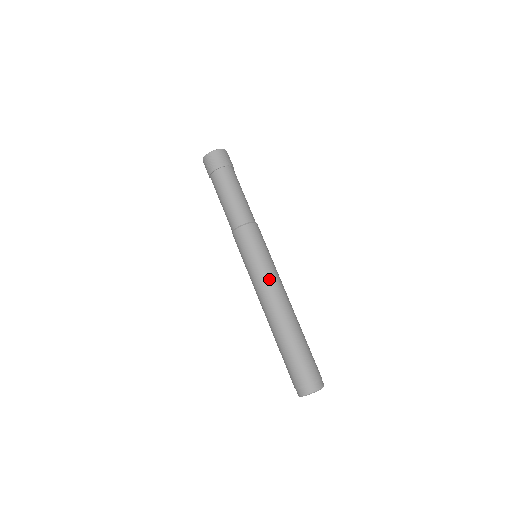
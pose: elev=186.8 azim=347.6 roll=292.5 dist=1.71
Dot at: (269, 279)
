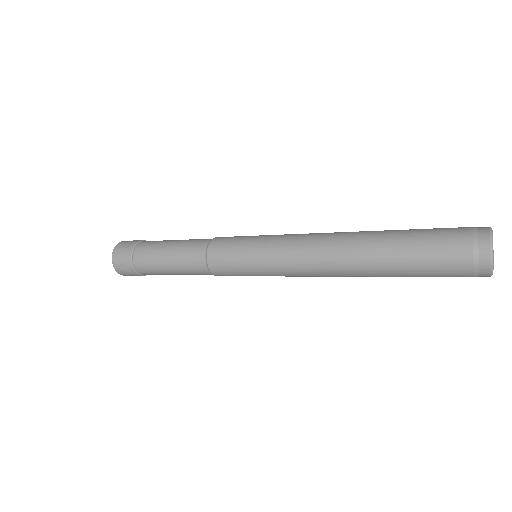
Dot at: (290, 239)
